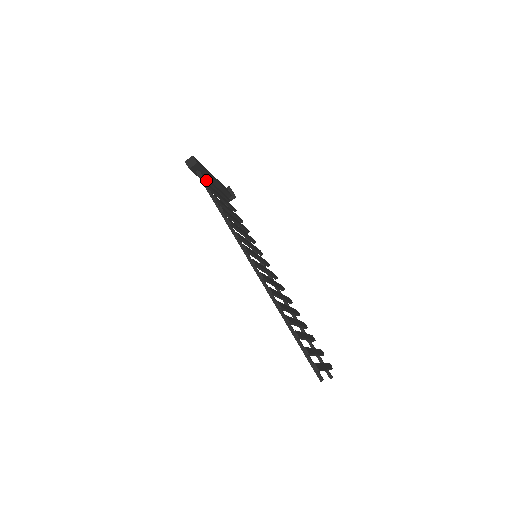
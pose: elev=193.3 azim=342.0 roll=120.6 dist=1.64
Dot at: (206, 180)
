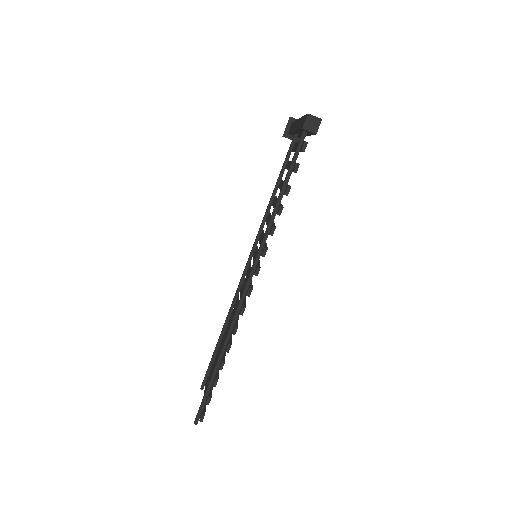
Dot at: occluded
